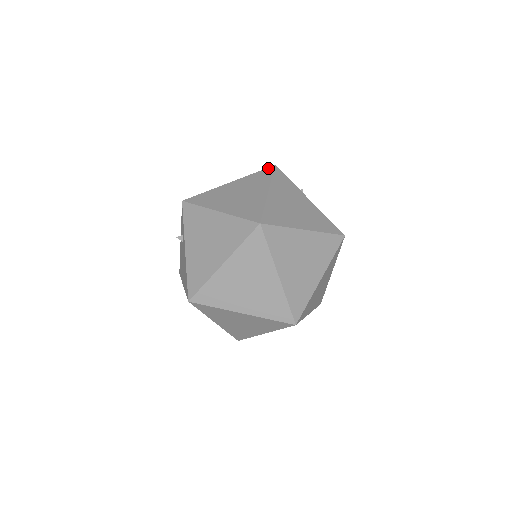
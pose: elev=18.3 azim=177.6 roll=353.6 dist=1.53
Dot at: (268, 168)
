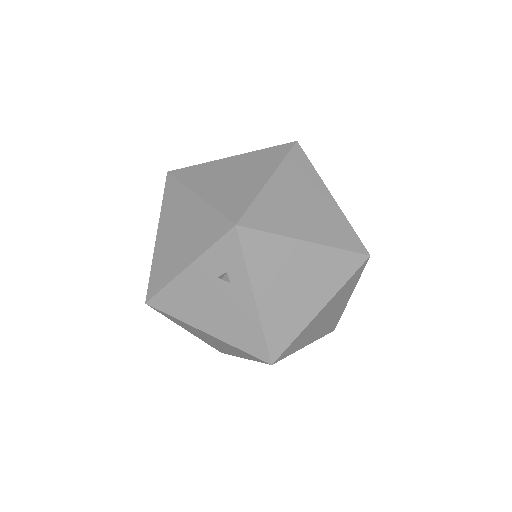
Dot at: (295, 147)
